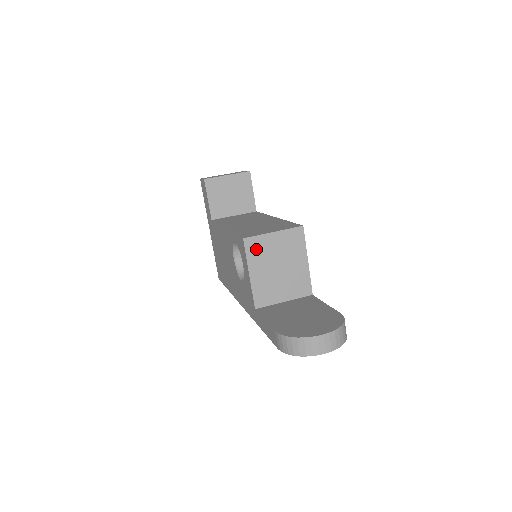
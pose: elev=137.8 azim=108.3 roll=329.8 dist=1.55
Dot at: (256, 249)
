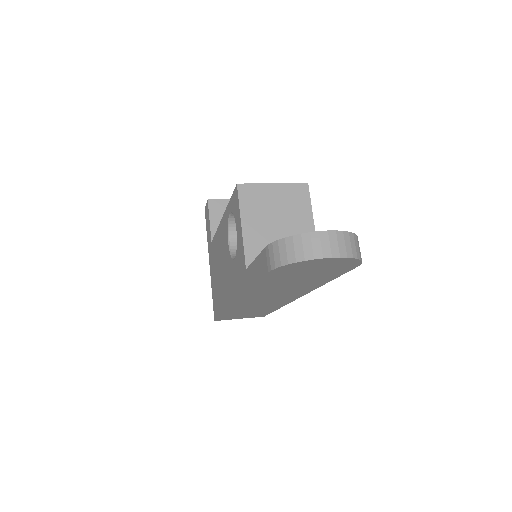
Dot at: (251, 198)
